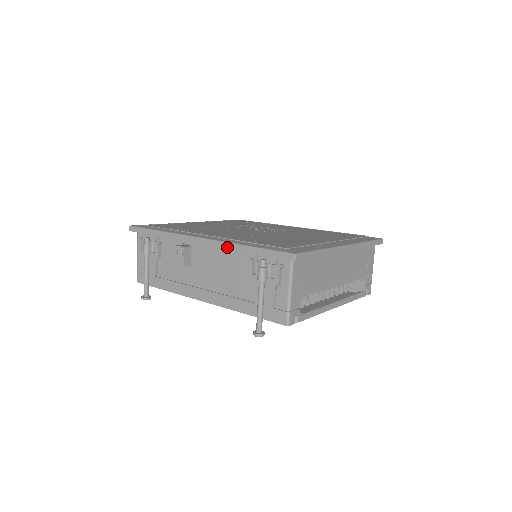
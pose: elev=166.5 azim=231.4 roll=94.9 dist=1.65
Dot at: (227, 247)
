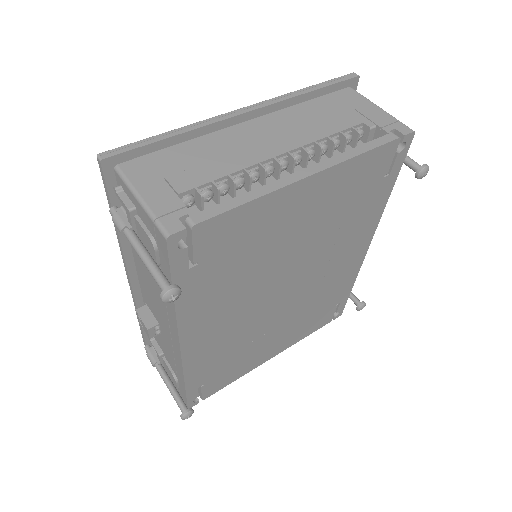
Dot at: (122, 253)
